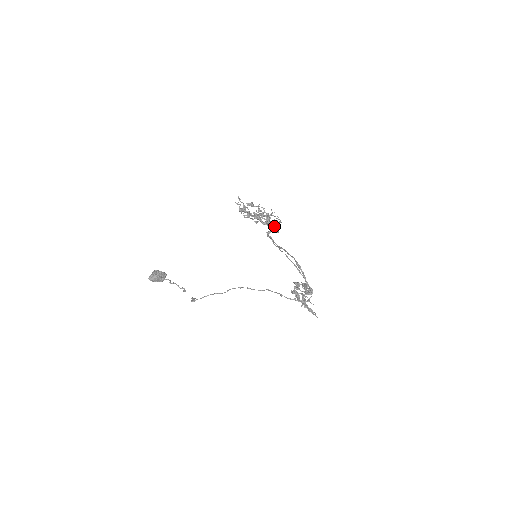
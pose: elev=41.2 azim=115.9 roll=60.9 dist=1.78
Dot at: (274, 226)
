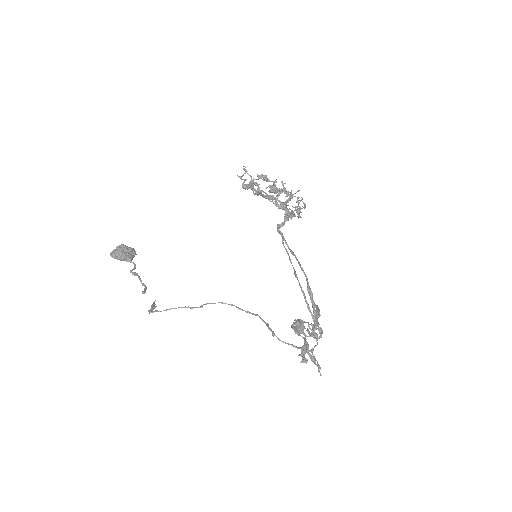
Dot at: (291, 215)
